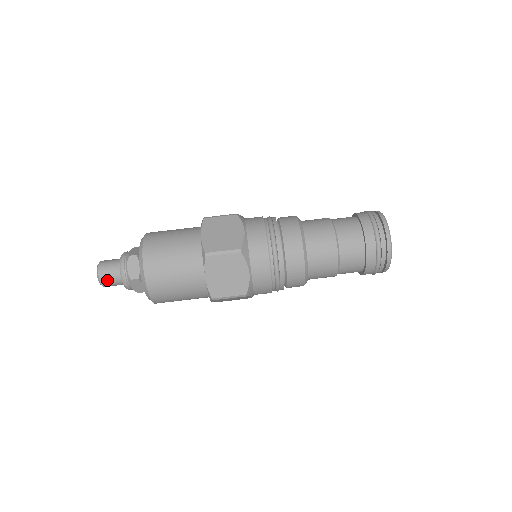
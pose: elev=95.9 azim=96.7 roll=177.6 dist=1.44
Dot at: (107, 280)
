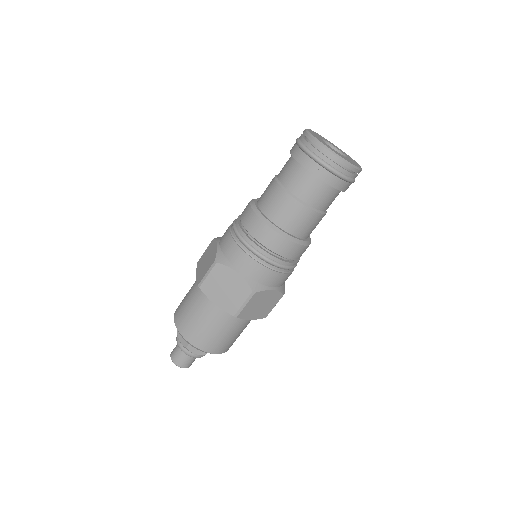
Dot at: (190, 364)
